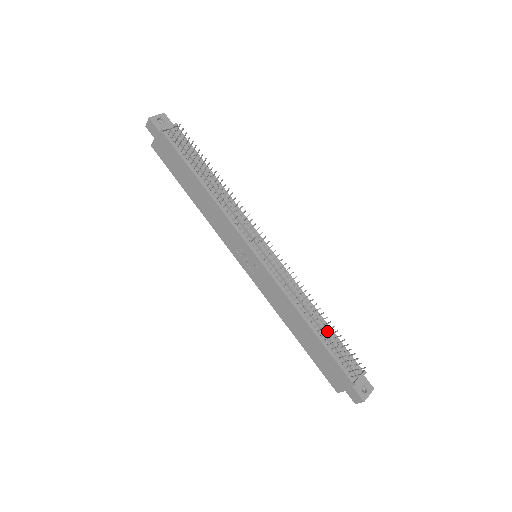
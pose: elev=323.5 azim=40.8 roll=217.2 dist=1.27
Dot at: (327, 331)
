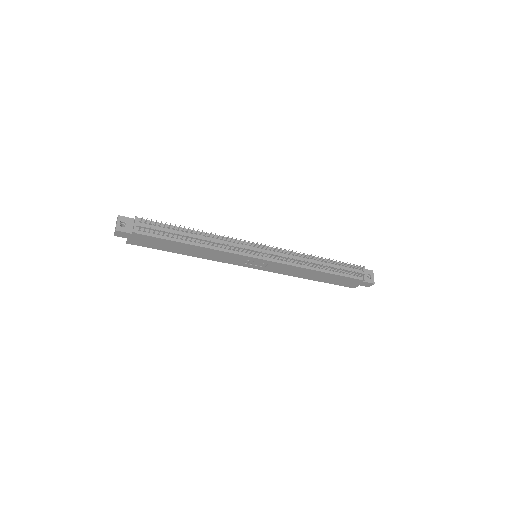
Dot at: (330, 265)
